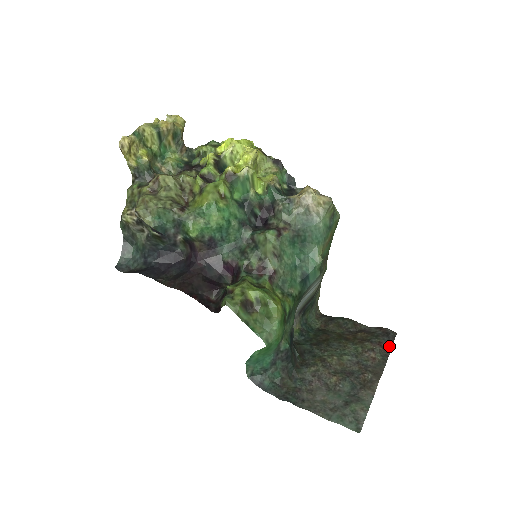
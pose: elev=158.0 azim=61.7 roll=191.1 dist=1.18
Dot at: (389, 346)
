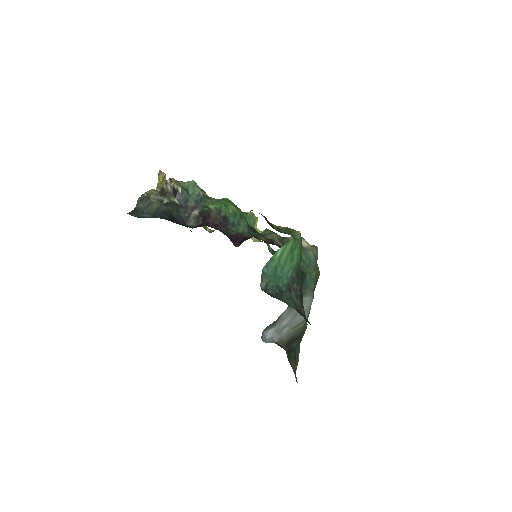
Dot at: occluded
